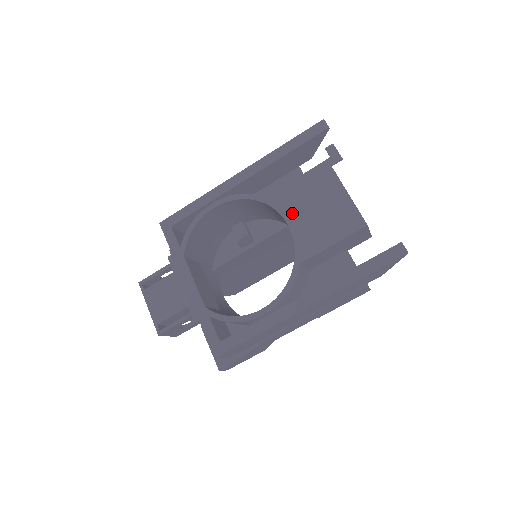
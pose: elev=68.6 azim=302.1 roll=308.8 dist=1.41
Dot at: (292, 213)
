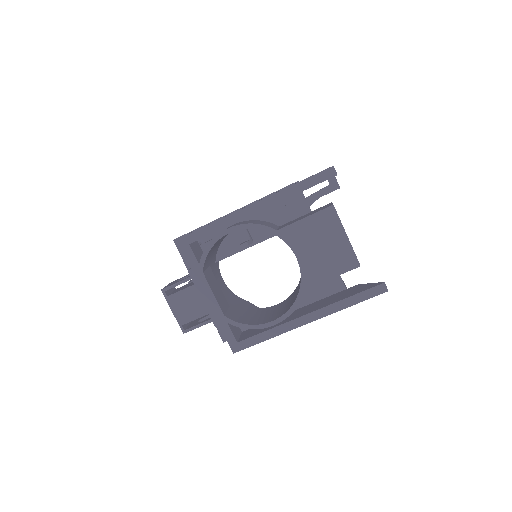
Dot at: (300, 248)
